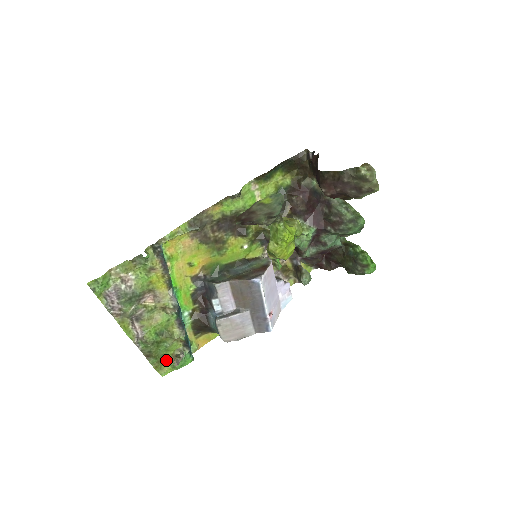
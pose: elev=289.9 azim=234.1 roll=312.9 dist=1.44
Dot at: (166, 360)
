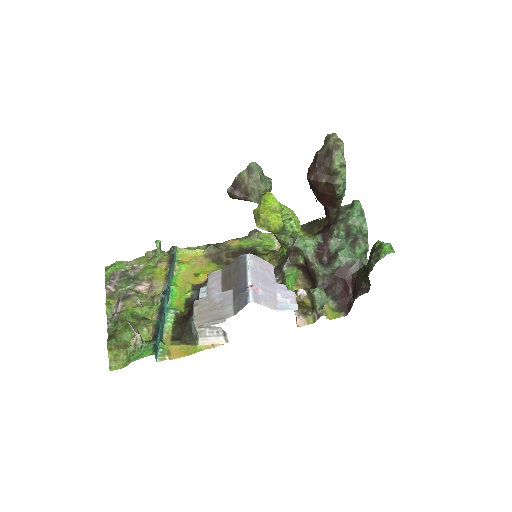
Dot at: (126, 349)
